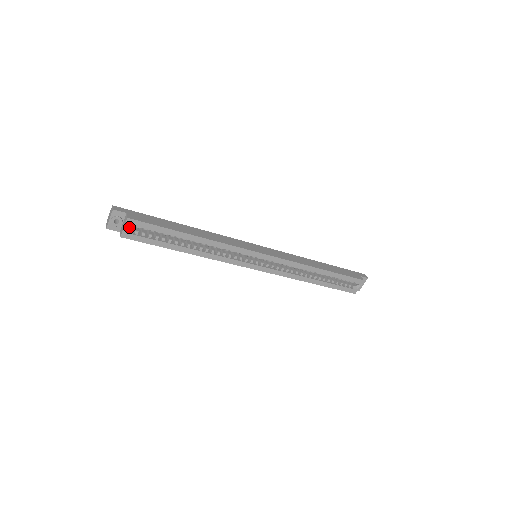
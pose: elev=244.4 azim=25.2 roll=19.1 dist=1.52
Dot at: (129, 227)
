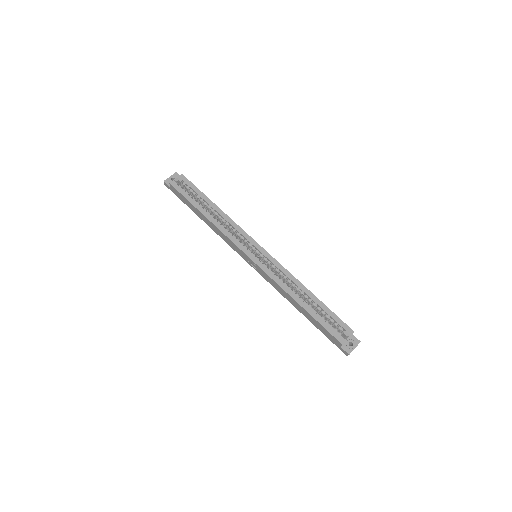
Dot at: (178, 184)
